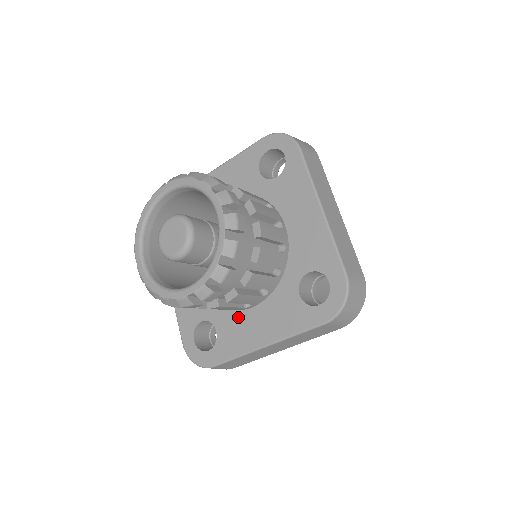
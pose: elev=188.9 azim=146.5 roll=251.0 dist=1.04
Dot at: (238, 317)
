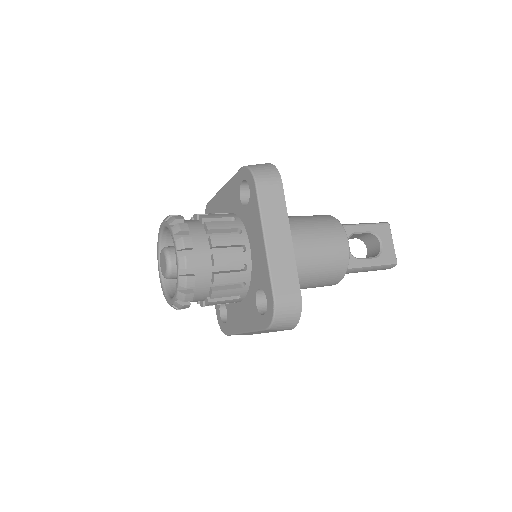
Dot at: (234, 306)
